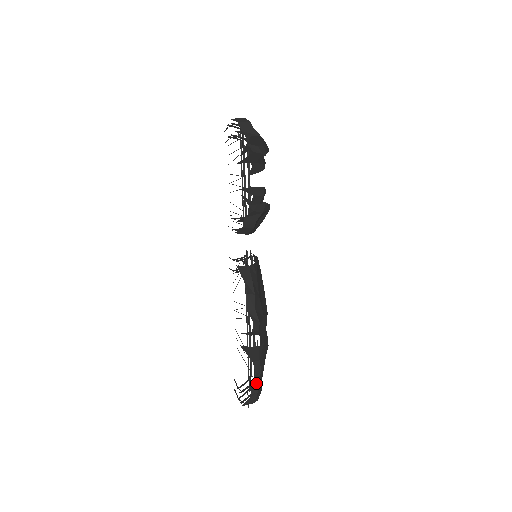
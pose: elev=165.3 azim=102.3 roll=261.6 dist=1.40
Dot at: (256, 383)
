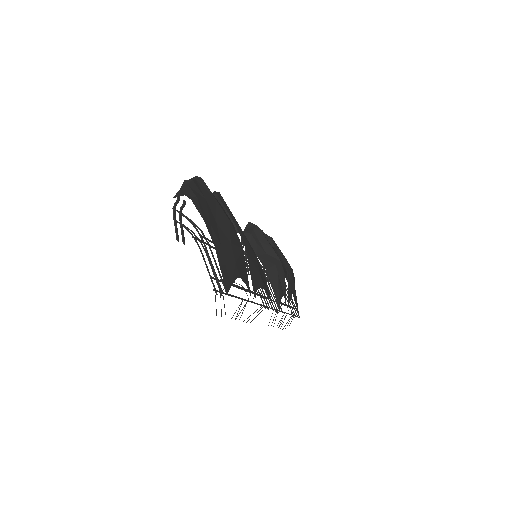
Dot at: (194, 180)
